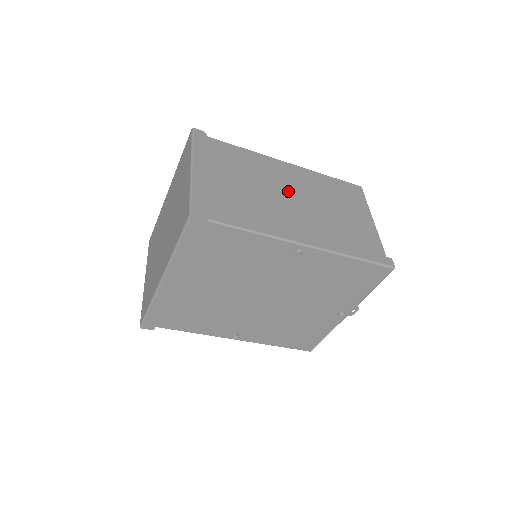
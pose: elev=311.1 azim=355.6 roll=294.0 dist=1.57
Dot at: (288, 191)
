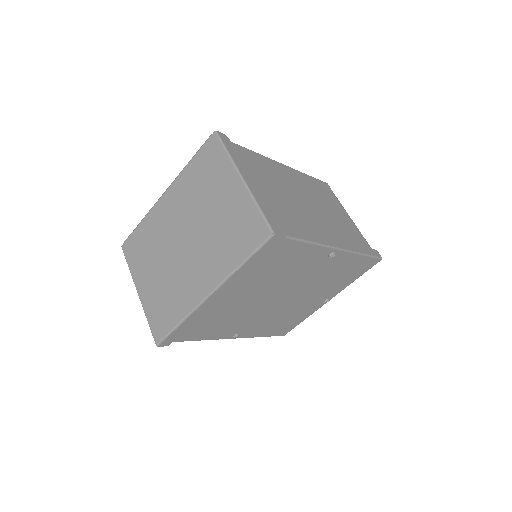
Dot at: (299, 195)
